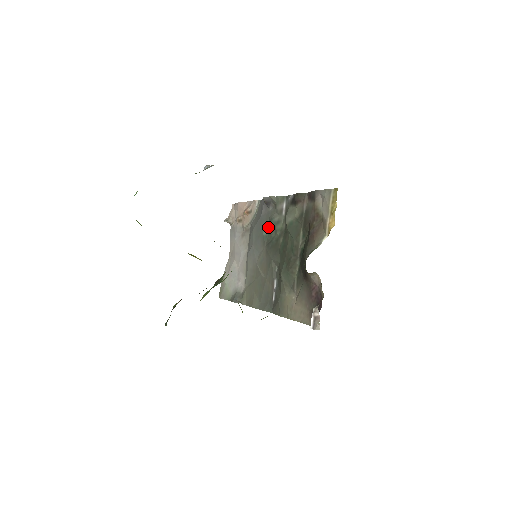
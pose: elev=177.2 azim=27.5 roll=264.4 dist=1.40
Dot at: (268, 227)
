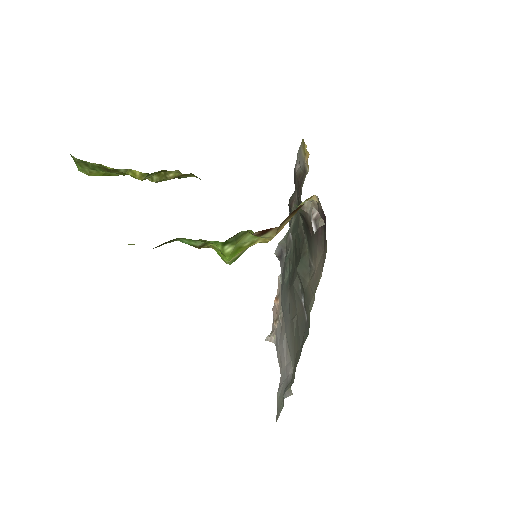
Dot at: (286, 271)
